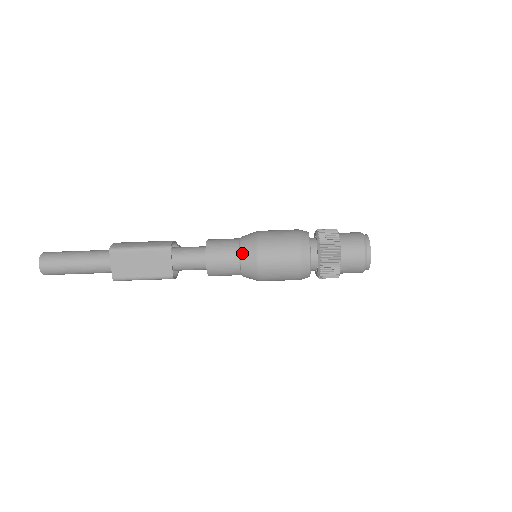
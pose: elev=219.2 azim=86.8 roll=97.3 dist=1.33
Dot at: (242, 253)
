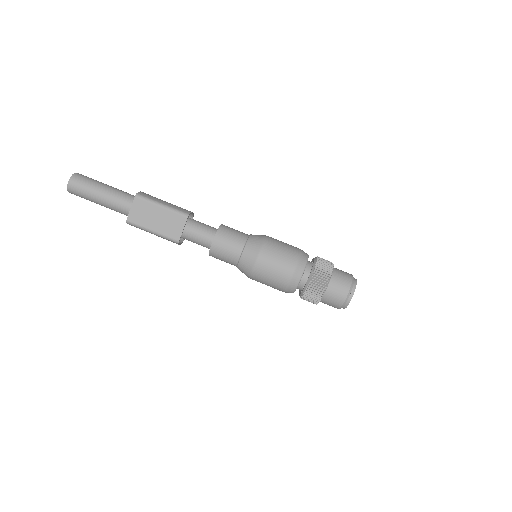
Dot at: (247, 247)
